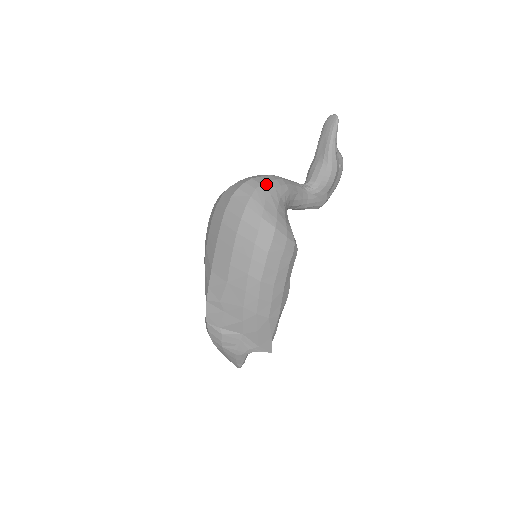
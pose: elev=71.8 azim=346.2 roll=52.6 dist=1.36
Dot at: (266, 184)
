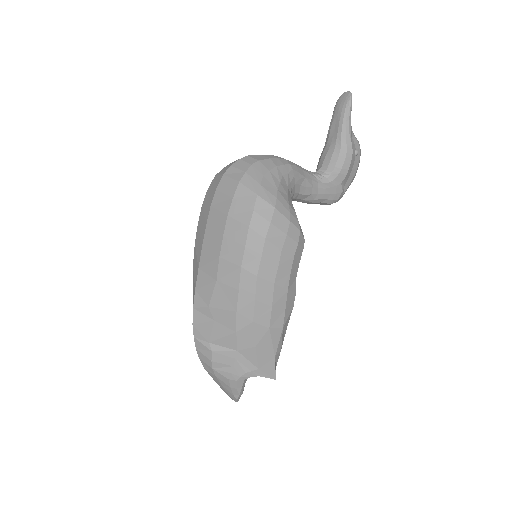
Dot at: (265, 161)
